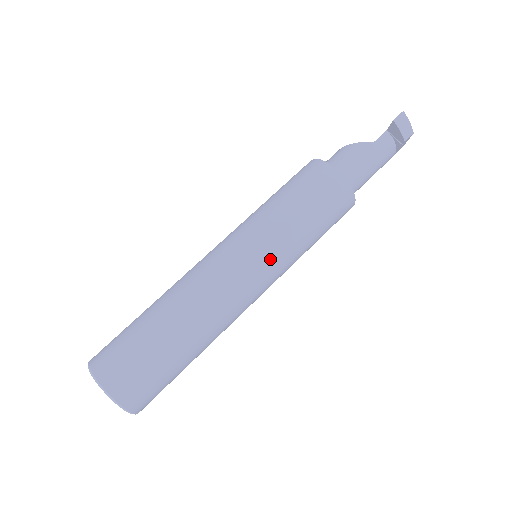
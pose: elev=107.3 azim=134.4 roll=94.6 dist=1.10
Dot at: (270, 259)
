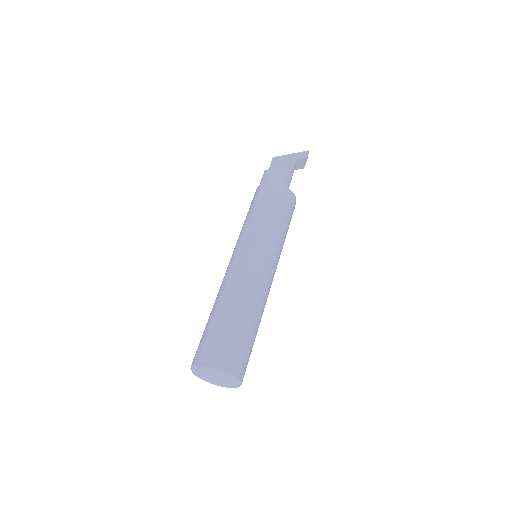
Dot at: occluded
